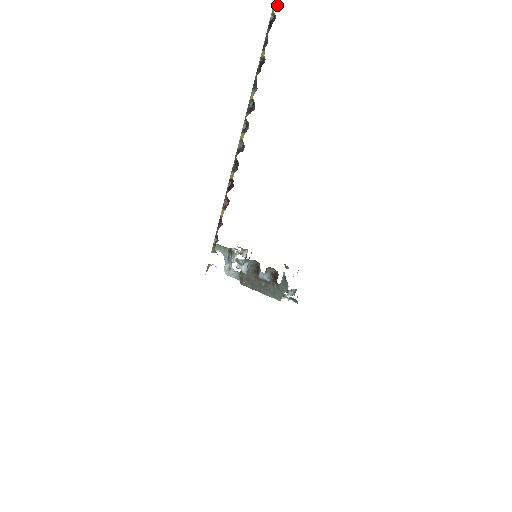
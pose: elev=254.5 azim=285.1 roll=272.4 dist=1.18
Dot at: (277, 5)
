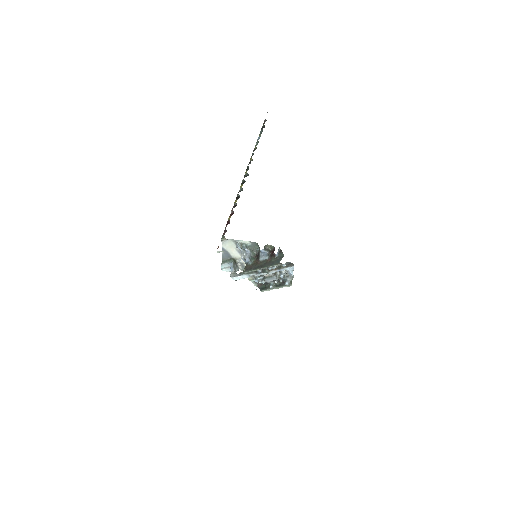
Dot at: occluded
